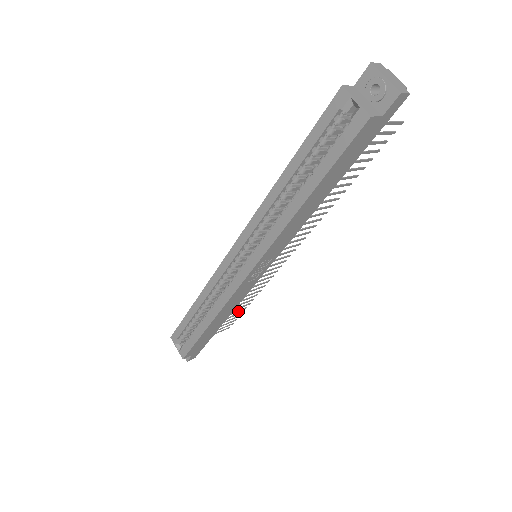
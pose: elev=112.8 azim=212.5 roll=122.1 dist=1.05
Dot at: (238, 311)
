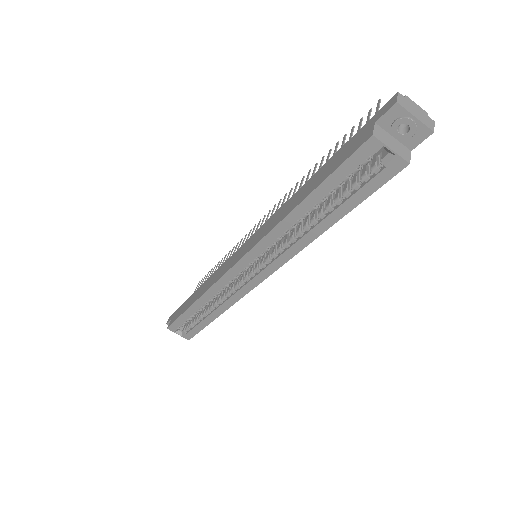
Dot at: occluded
